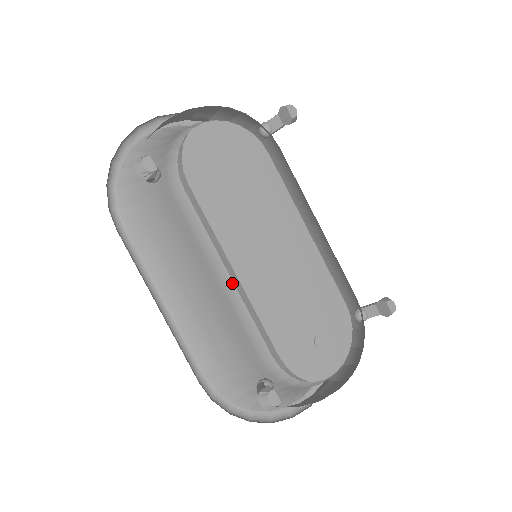
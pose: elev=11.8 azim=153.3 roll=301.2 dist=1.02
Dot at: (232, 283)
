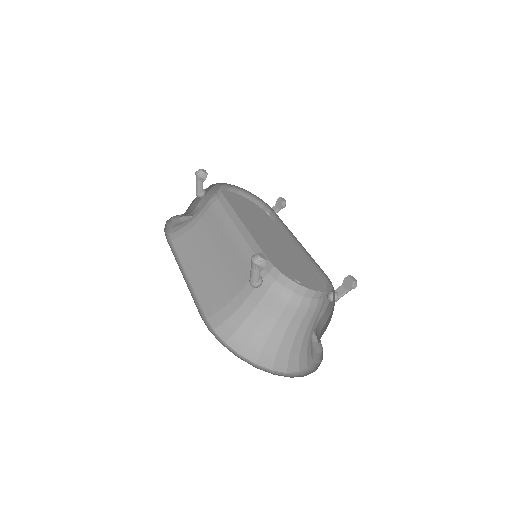
Dot at: (240, 234)
